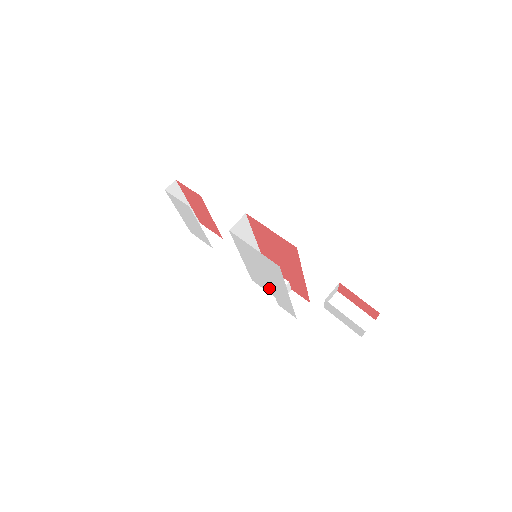
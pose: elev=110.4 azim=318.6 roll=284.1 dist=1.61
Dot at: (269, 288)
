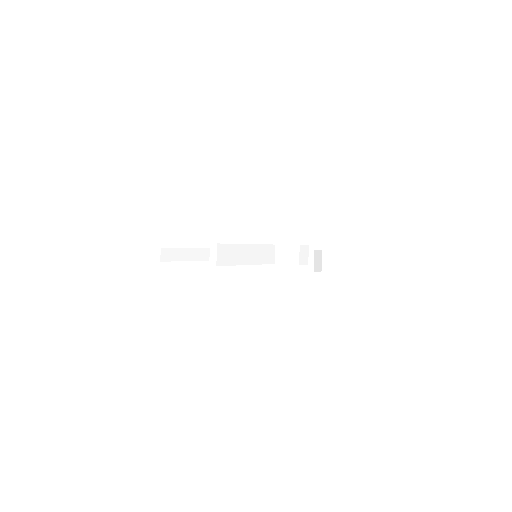
Dot at: occluded
